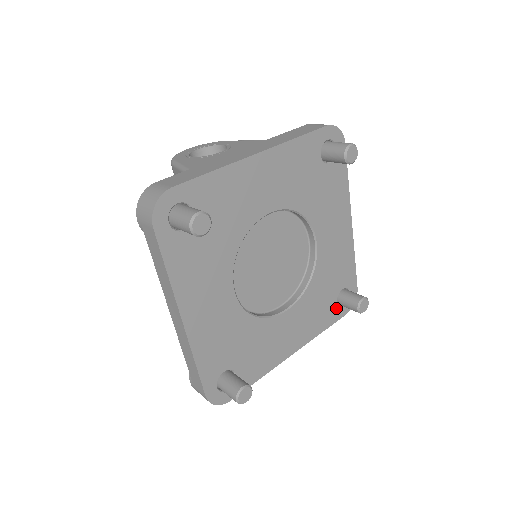
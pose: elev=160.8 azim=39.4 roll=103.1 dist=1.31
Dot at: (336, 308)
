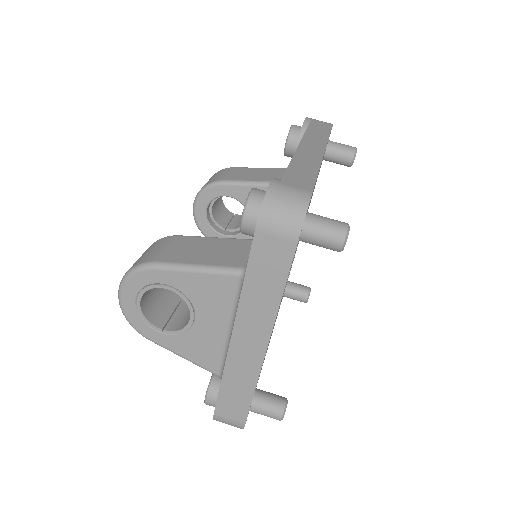
Dot at: occluded
